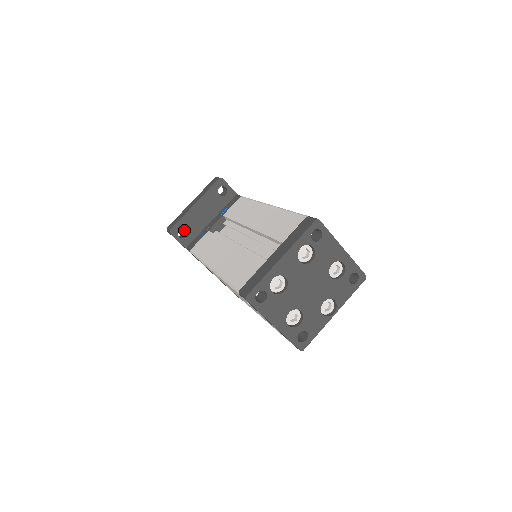
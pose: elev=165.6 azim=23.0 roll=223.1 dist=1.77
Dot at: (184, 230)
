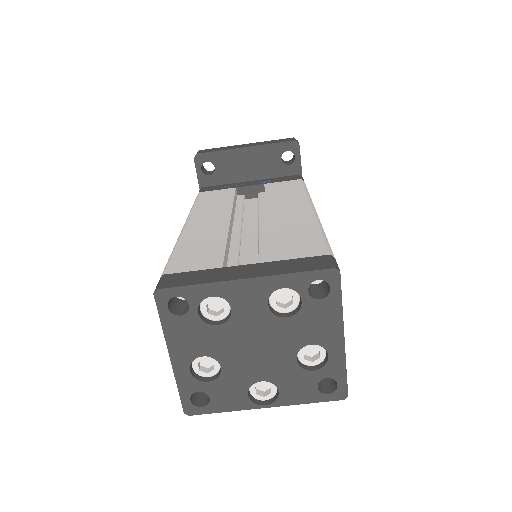
Dot at: occluded
